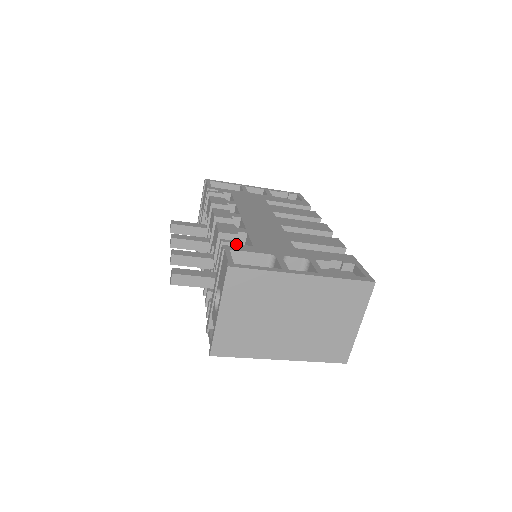
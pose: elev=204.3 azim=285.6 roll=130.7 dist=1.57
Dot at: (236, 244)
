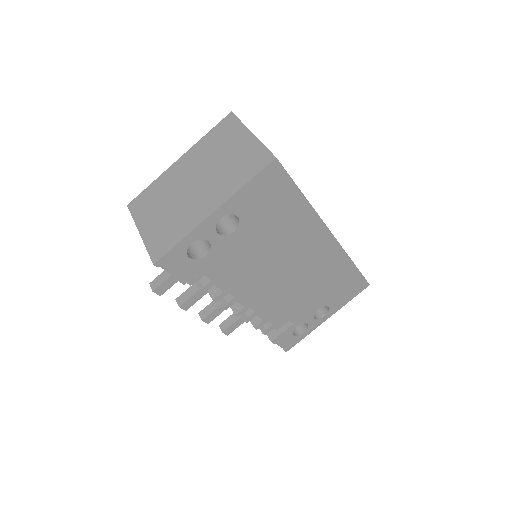
Dot at: occluded
